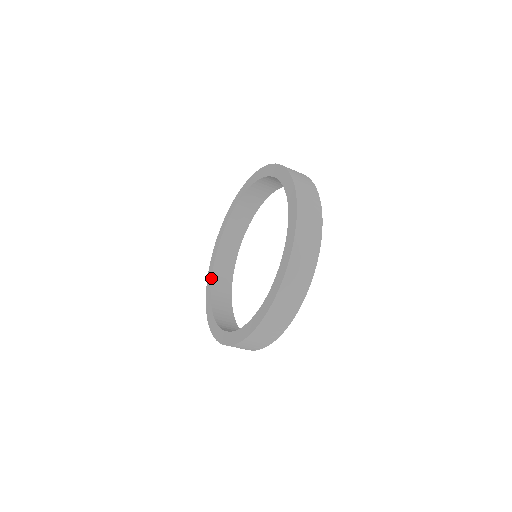
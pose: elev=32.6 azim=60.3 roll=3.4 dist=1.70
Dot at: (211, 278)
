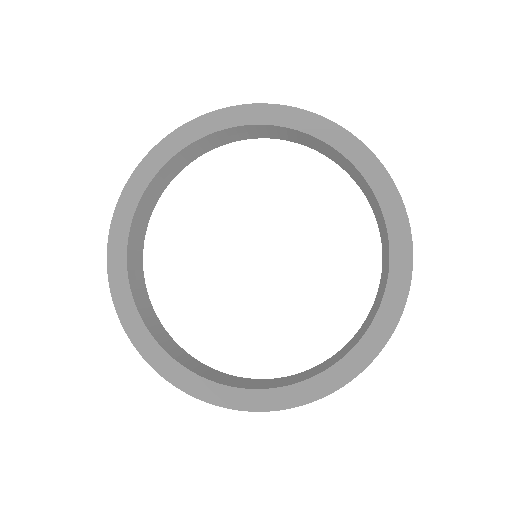
Dot at: (172, 156)
